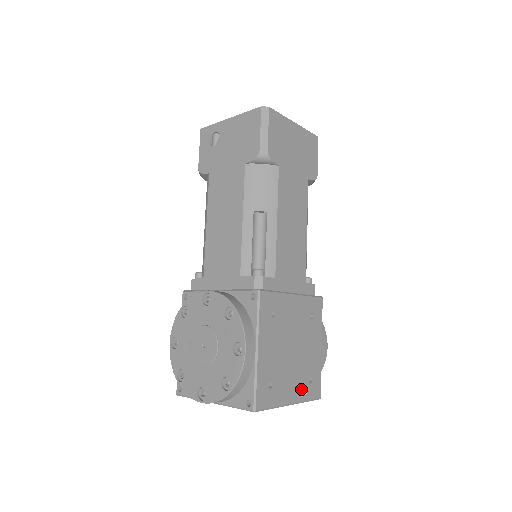
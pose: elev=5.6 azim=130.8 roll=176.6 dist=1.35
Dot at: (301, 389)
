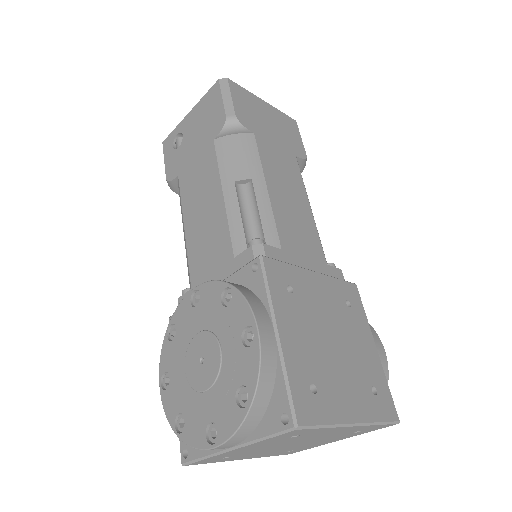
Dot at: (364, 403)
